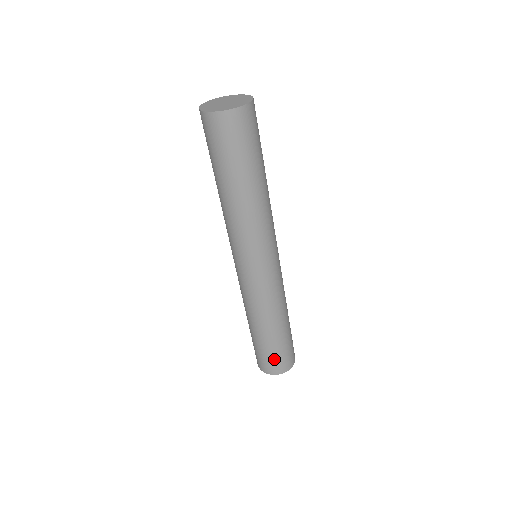
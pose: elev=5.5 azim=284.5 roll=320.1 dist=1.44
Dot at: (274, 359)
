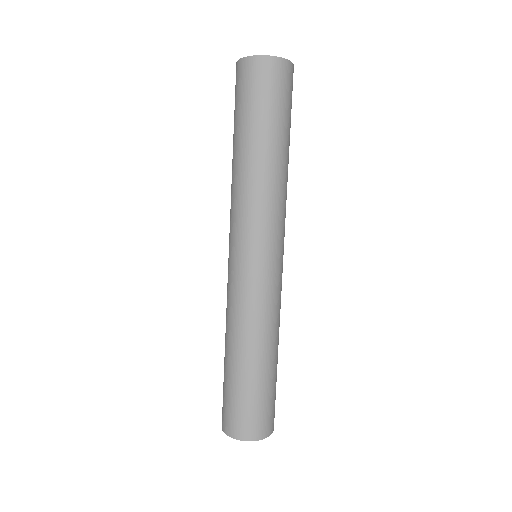
Dot at: (264, 410)
